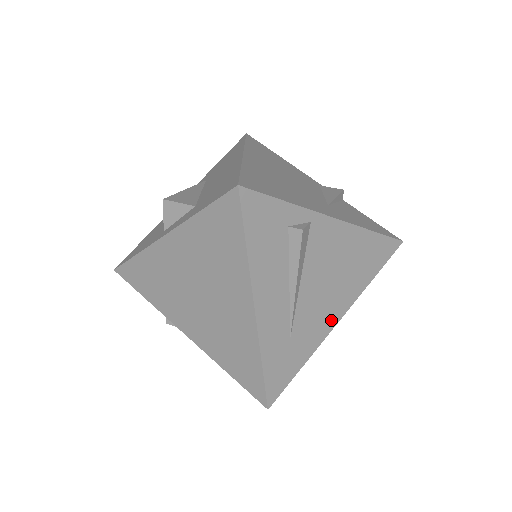
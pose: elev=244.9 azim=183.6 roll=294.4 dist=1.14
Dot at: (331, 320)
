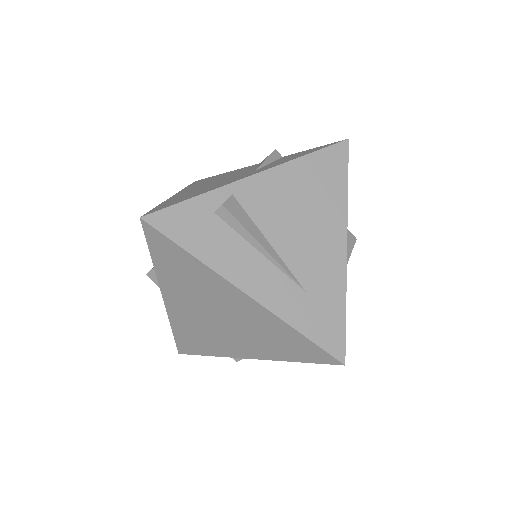
Dot at: (337, 250)
